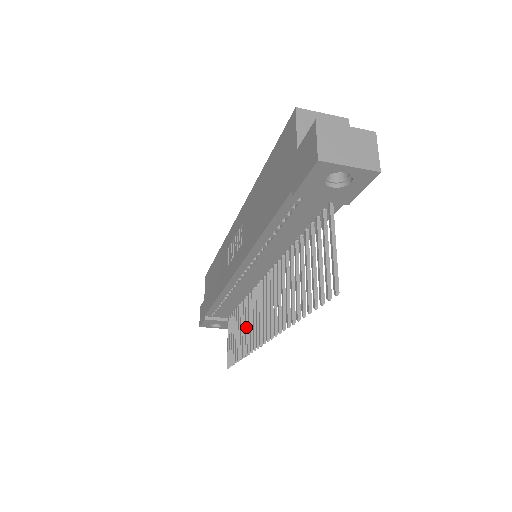
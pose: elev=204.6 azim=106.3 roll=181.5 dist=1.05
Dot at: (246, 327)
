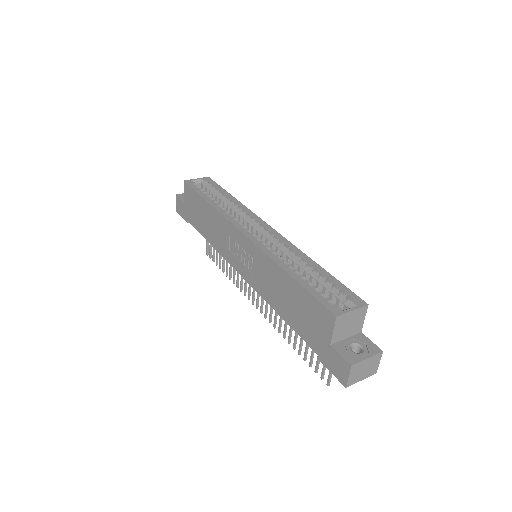
Dot at: occluded
